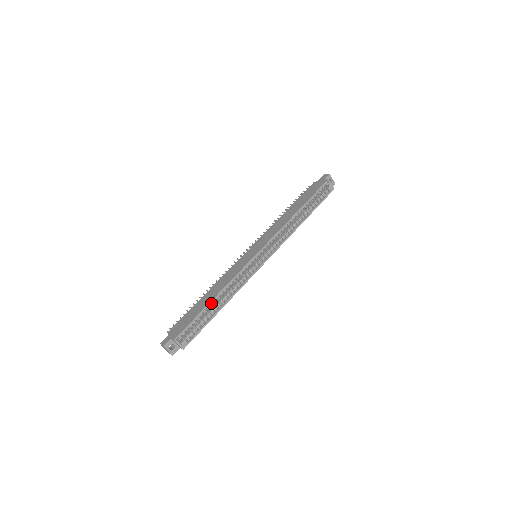
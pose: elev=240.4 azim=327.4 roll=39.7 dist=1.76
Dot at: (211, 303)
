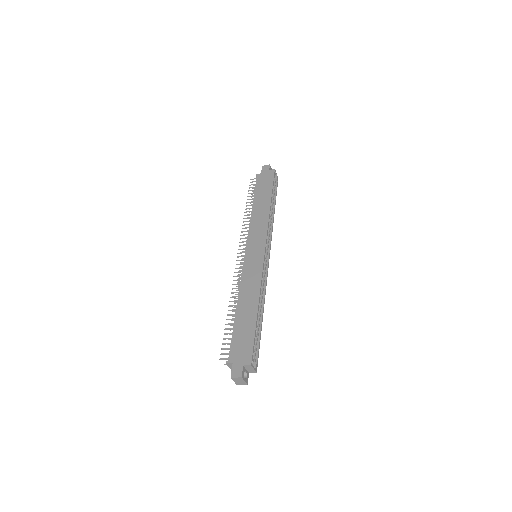
Dot at: (256, 314)
